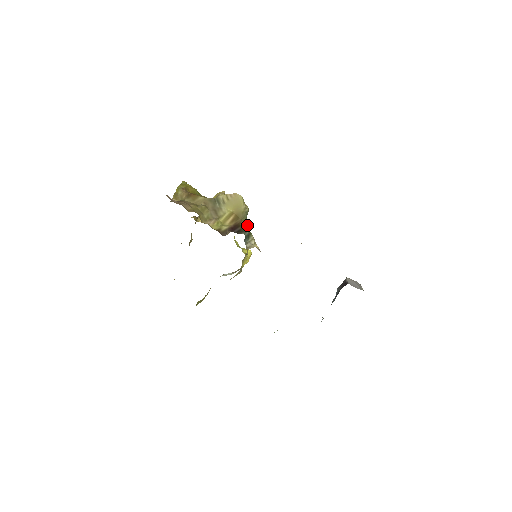
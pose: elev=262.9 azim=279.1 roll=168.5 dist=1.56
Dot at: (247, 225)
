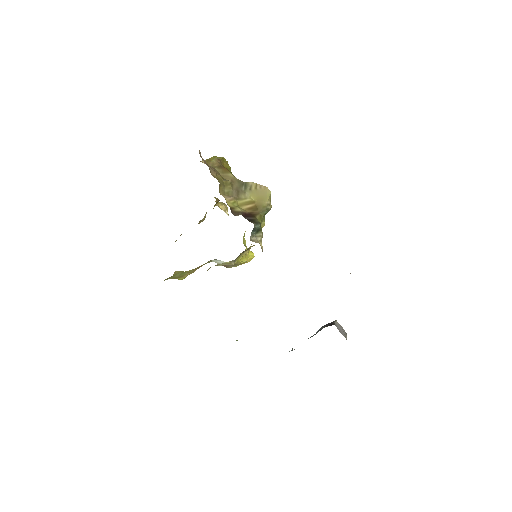
Dot at: (262, 222)
